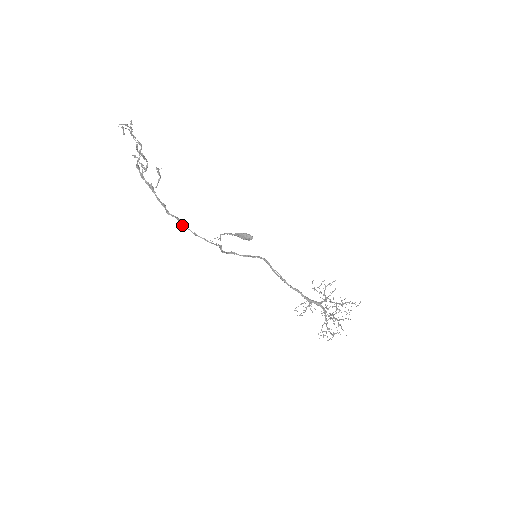
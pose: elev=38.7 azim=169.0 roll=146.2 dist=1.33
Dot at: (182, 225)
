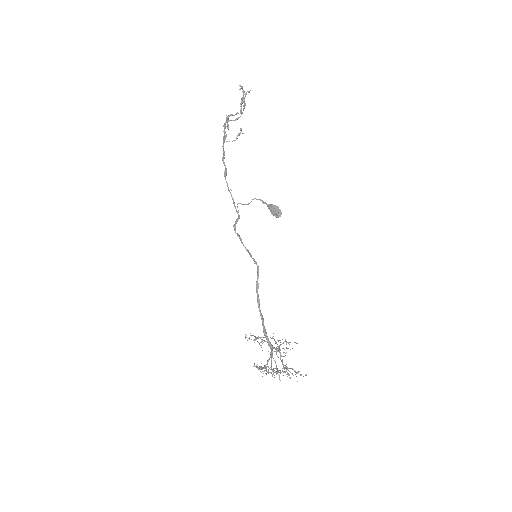
Dot at: (225, 176)
